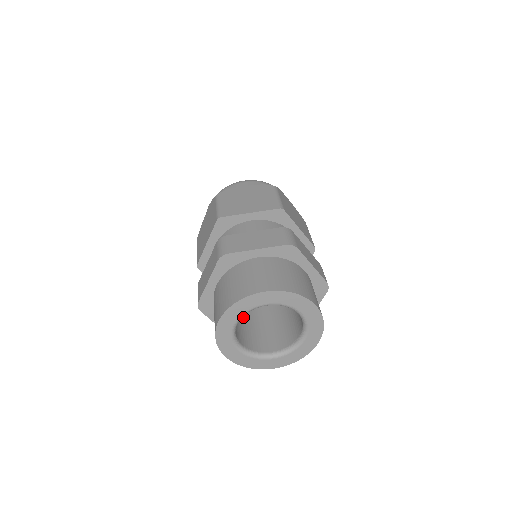
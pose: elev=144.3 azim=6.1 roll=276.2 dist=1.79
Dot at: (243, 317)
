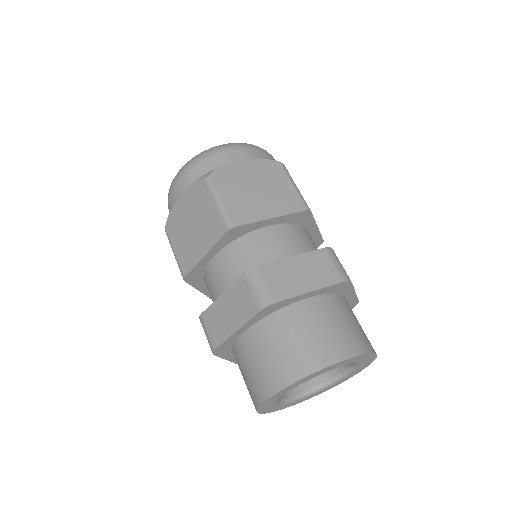
Dot at: occluded
